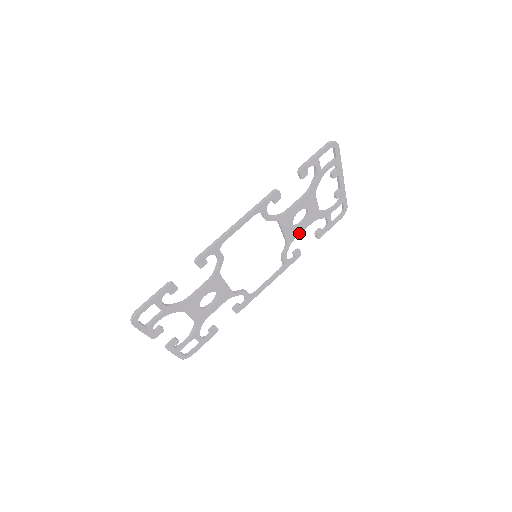
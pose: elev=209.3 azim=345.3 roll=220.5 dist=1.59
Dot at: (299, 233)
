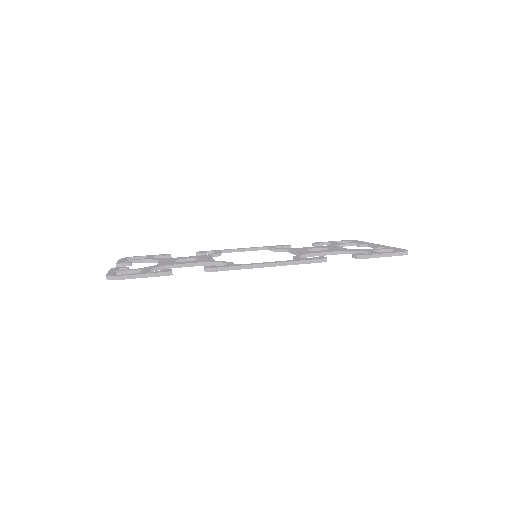
Dot at: occluded
